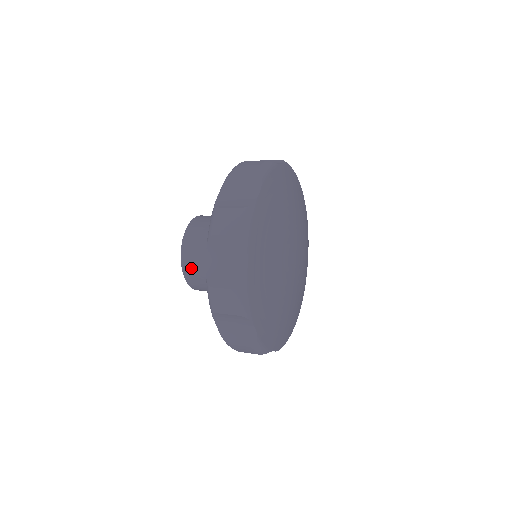
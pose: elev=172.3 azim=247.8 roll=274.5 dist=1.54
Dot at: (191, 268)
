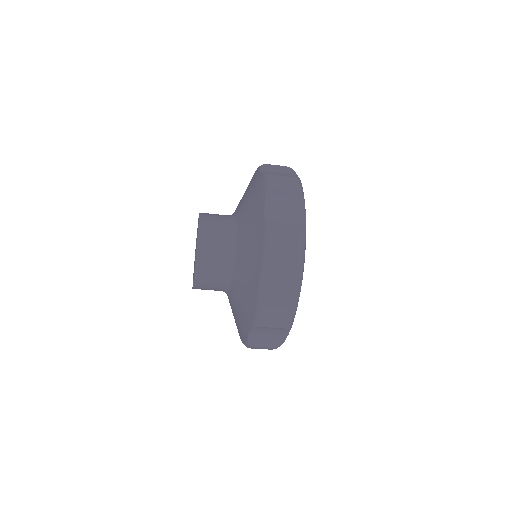
Dot at: (210, 222)
